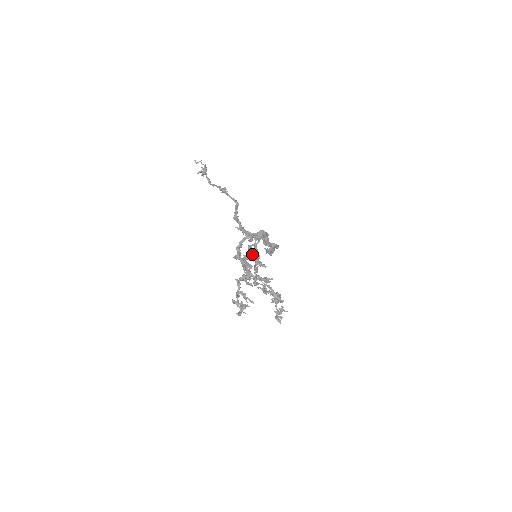
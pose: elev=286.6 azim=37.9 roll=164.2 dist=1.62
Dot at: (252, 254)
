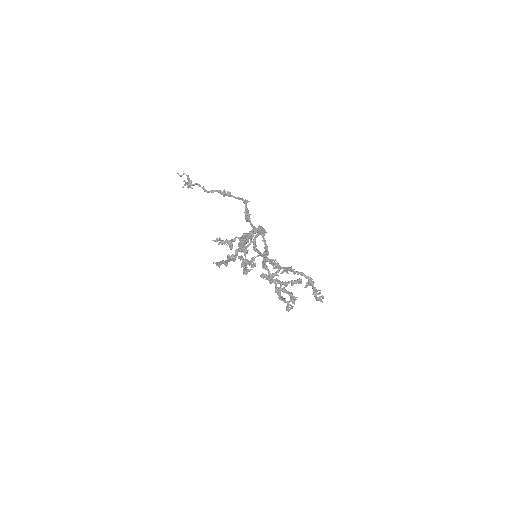
Dot at: (241, 259)
